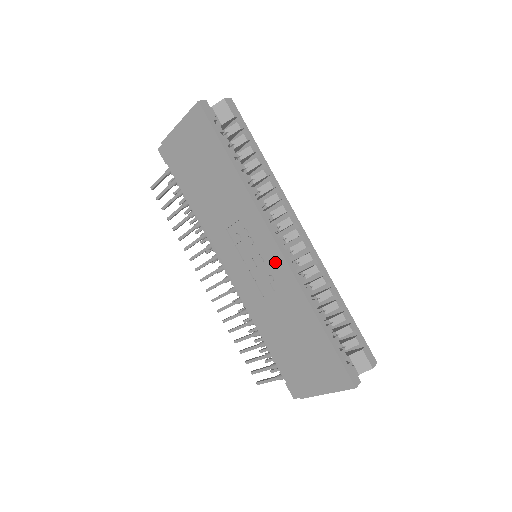
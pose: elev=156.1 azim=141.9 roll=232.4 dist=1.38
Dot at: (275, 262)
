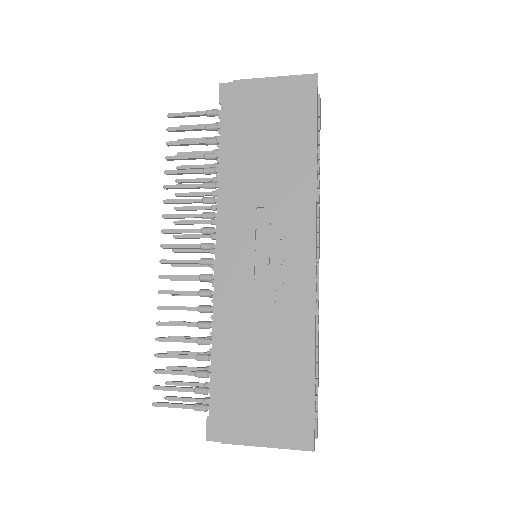
Dot at: (300, 270)
